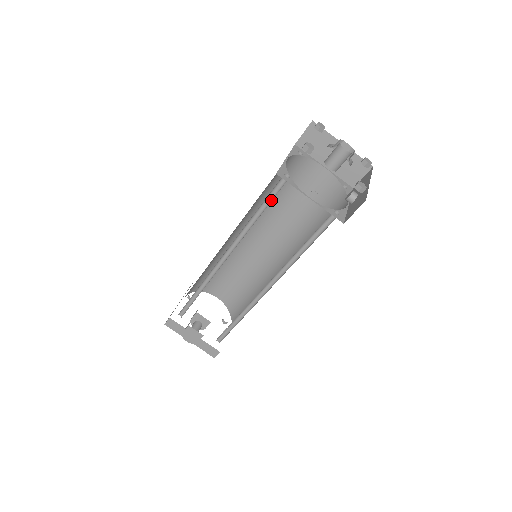
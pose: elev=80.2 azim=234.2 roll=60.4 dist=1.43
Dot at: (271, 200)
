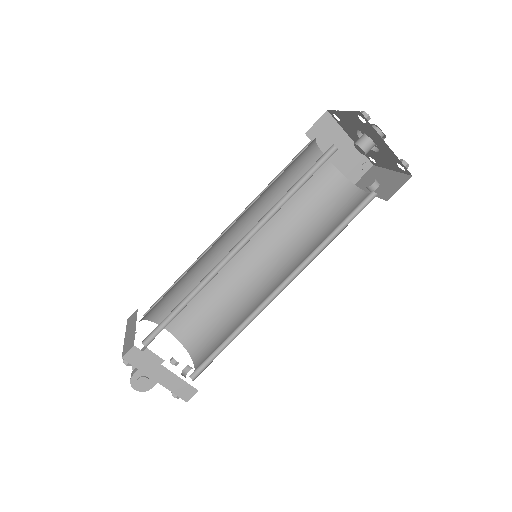
Dot at: (311, 175)
